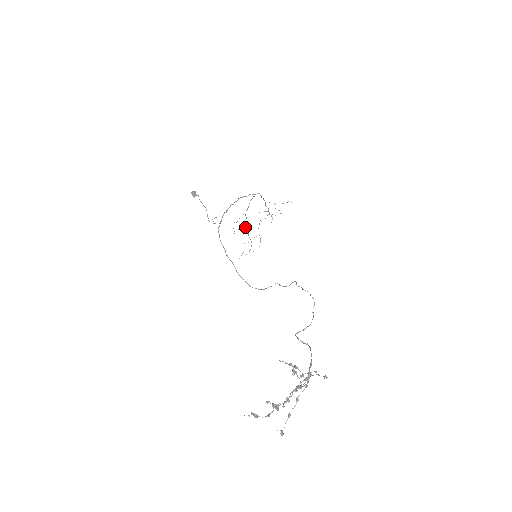
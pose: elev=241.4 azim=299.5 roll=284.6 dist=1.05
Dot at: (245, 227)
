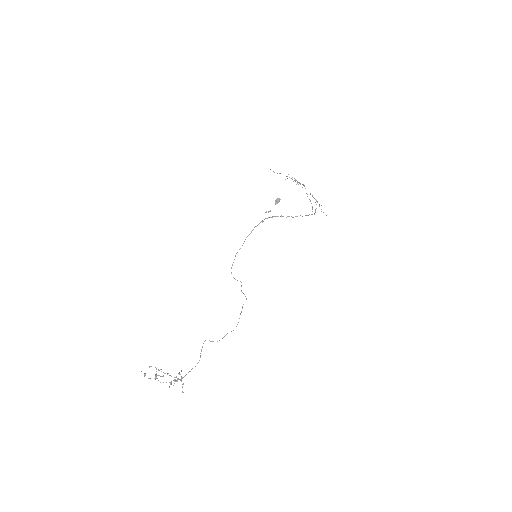
Dot at: (297, 181)
